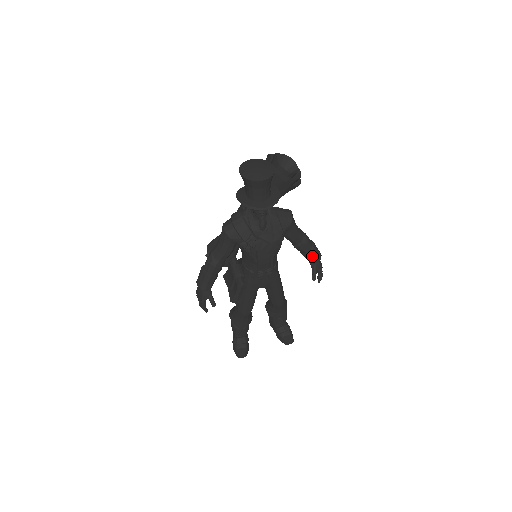
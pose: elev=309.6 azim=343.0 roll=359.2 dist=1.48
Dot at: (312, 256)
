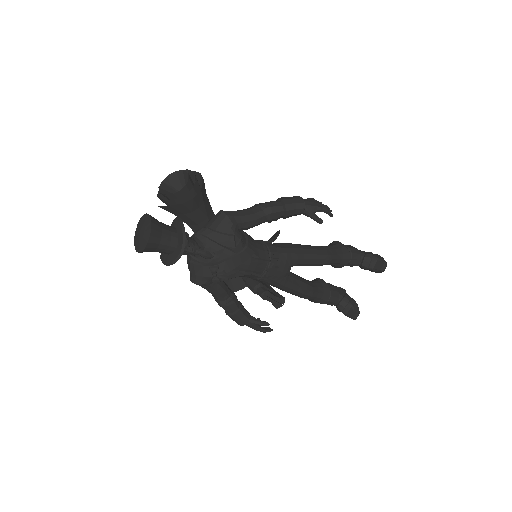
Dot at: (292, 212)
